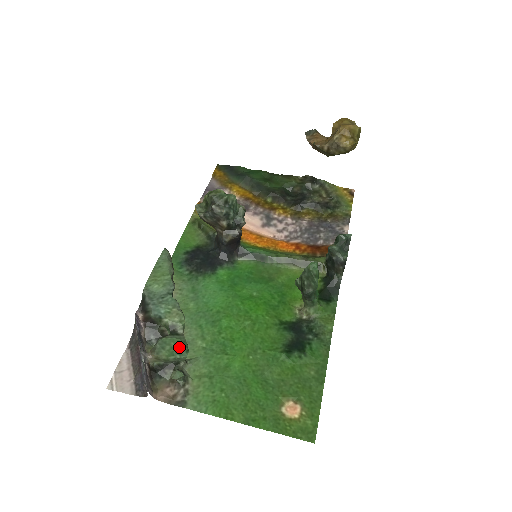
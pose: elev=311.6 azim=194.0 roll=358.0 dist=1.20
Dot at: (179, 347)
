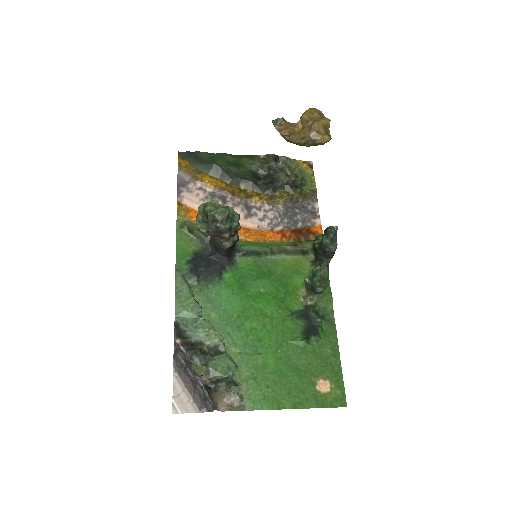
Dot at: (228, 365)
